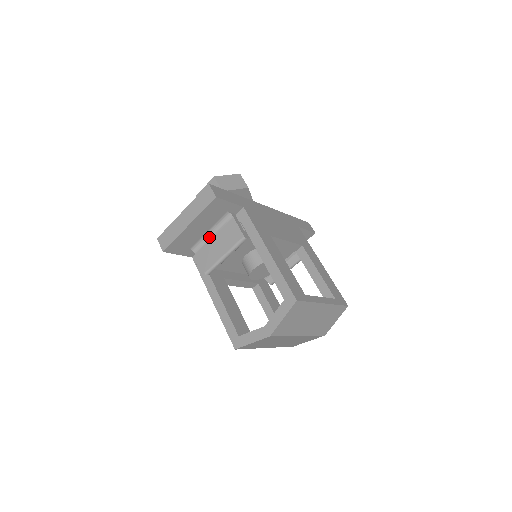
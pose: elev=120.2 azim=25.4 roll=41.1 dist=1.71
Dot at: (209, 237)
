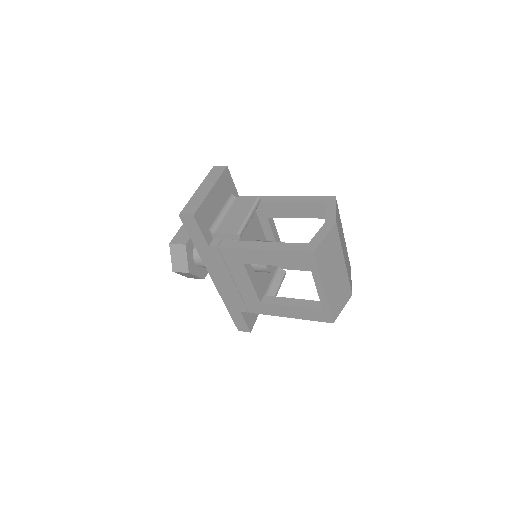
Dot at: (222, 217)
